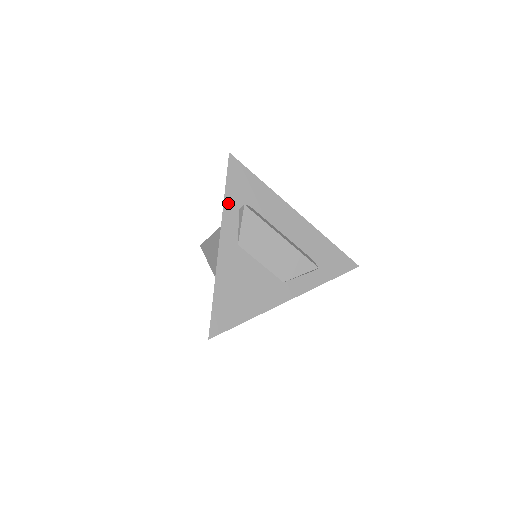
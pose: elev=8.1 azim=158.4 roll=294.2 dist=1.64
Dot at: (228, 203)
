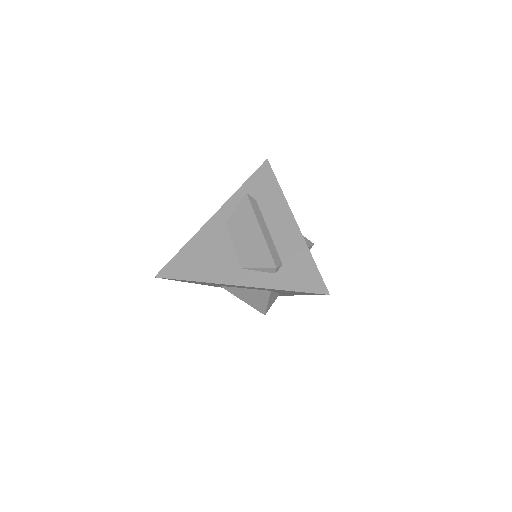
Dot at: (240, 192)
